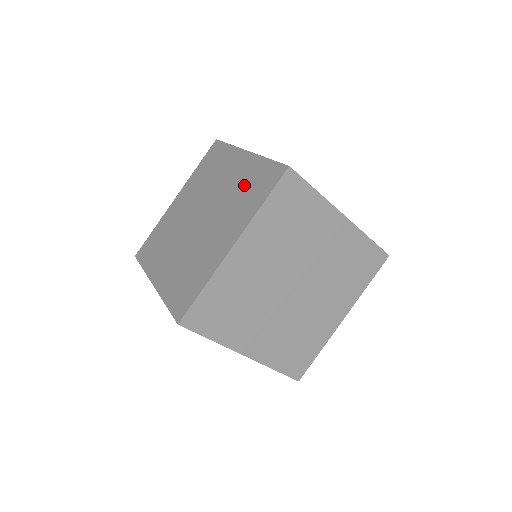
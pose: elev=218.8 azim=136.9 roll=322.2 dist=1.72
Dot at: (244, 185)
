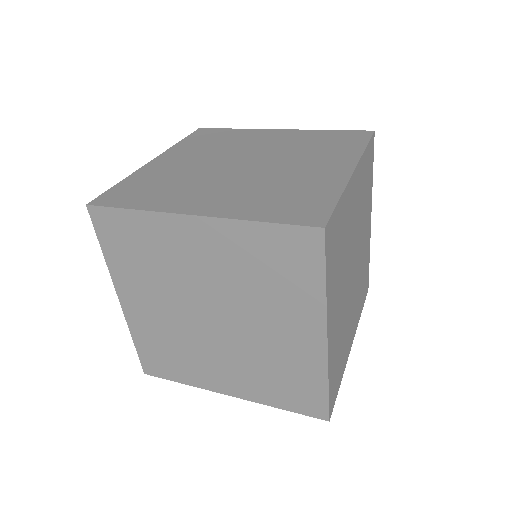
Dot at: (294, 188)
